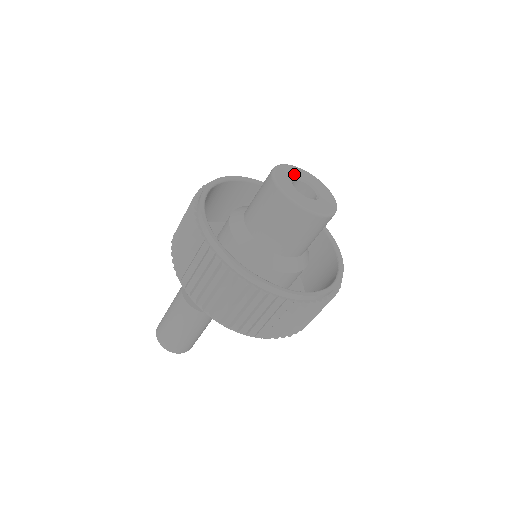
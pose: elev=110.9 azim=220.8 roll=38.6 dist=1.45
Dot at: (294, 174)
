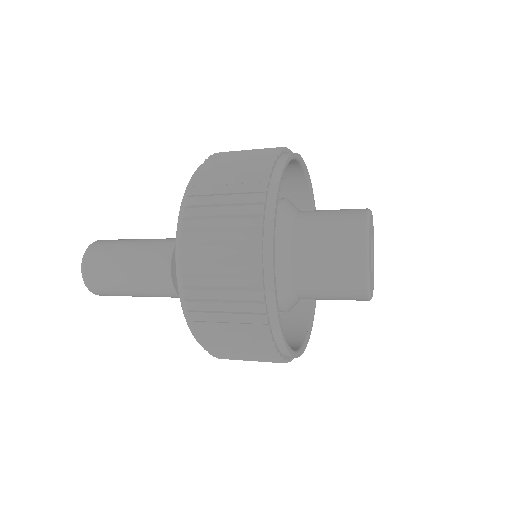
Dot at: occluded
